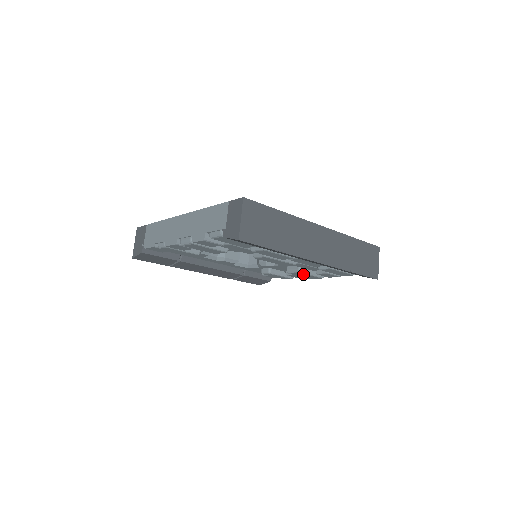
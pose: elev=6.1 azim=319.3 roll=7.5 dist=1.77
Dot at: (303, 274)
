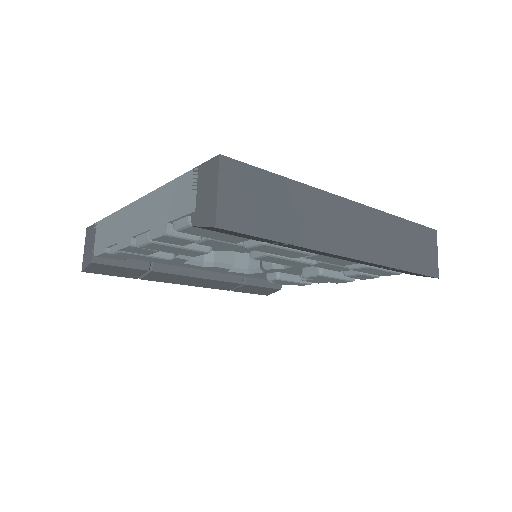
Dot at: (326, 277)
